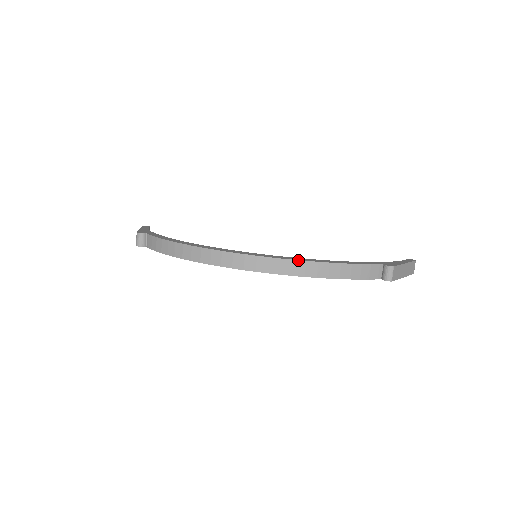
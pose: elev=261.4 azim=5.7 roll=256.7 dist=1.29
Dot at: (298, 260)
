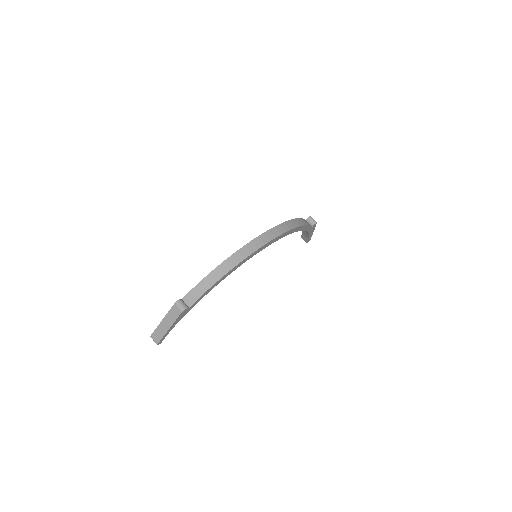
Dot at: (285, 222)
